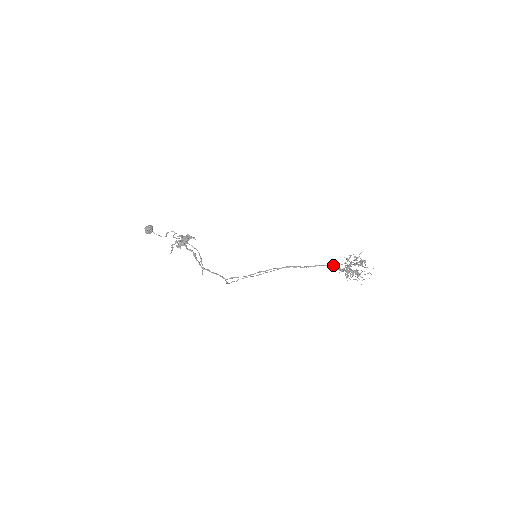
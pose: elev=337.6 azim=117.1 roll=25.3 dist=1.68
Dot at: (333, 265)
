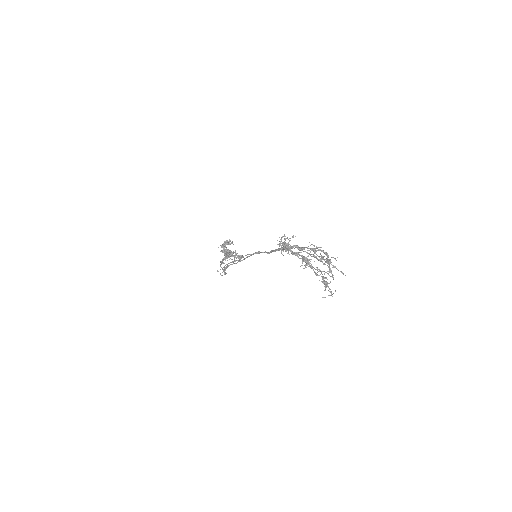
Dot at: occluded
